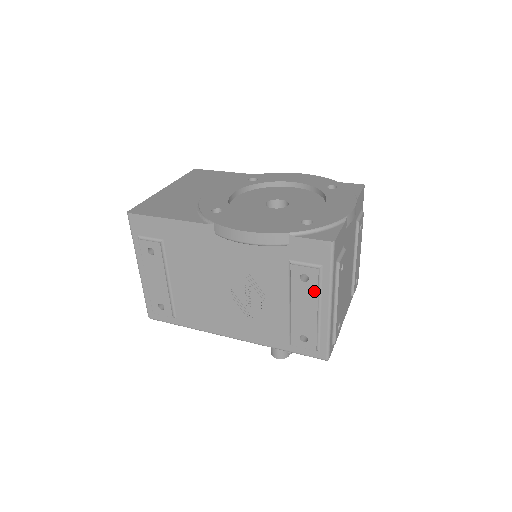
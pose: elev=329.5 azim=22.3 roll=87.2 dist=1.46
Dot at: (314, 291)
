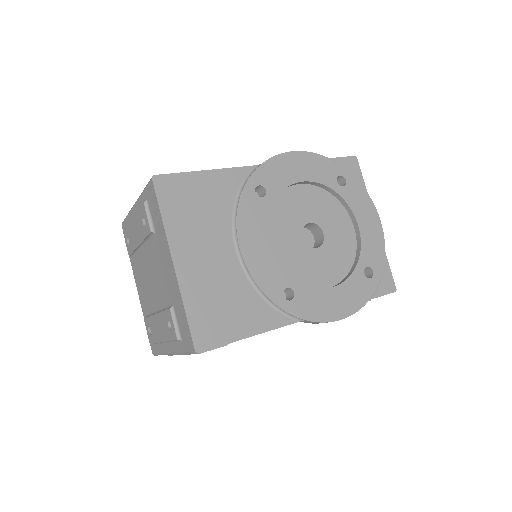
Dot at: occluded
